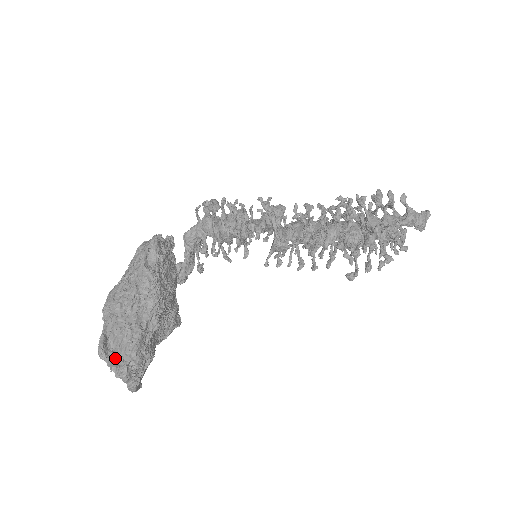
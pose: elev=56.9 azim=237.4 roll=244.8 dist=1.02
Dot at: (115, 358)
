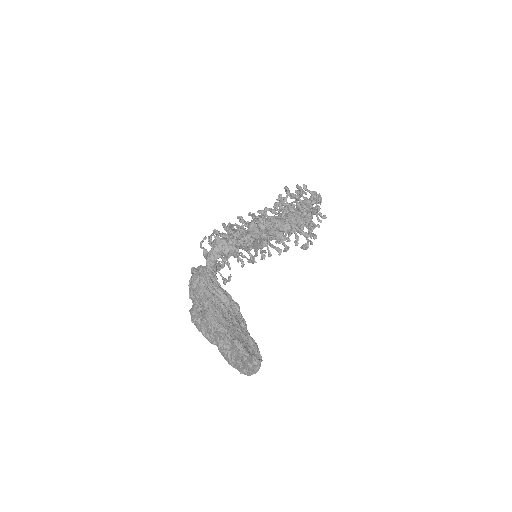
Dot at: (249, 351)
